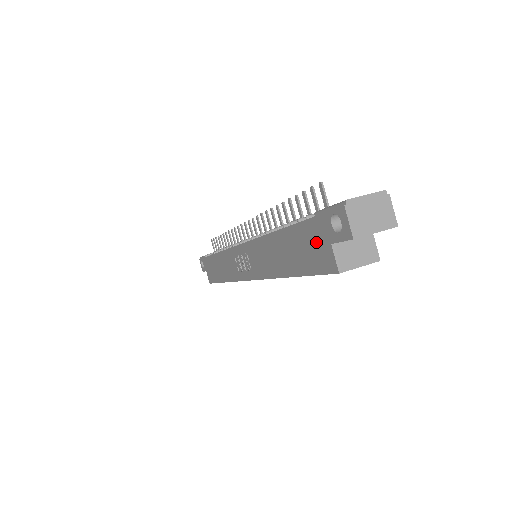
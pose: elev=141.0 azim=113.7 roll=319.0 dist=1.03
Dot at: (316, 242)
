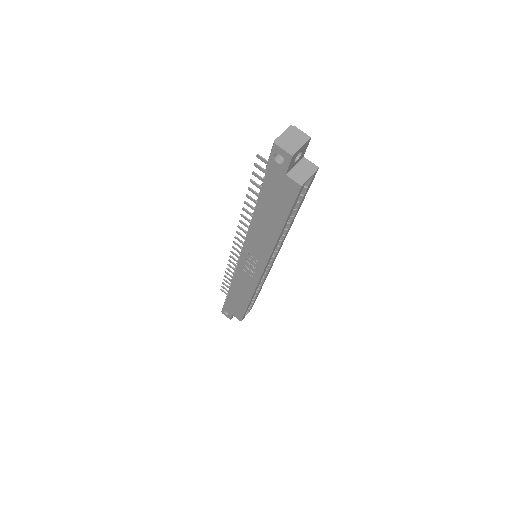
Dot at: (278, 185)
